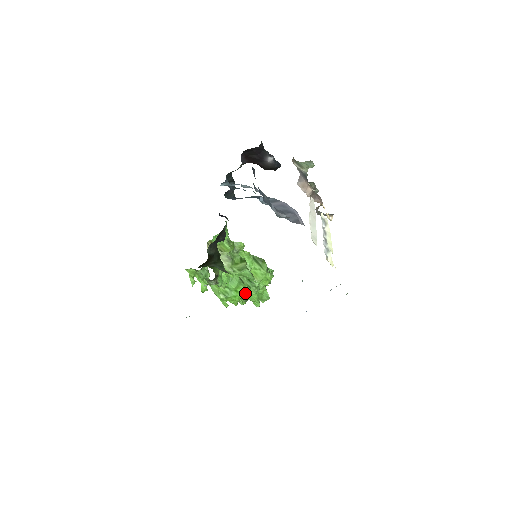
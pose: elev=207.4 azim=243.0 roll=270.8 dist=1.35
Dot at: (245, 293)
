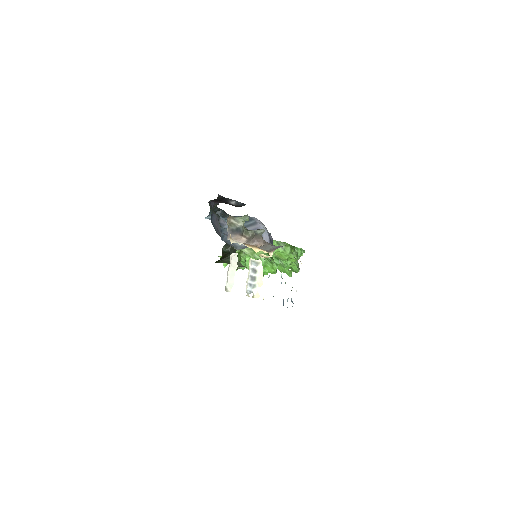
Dot at: (271, 270)
